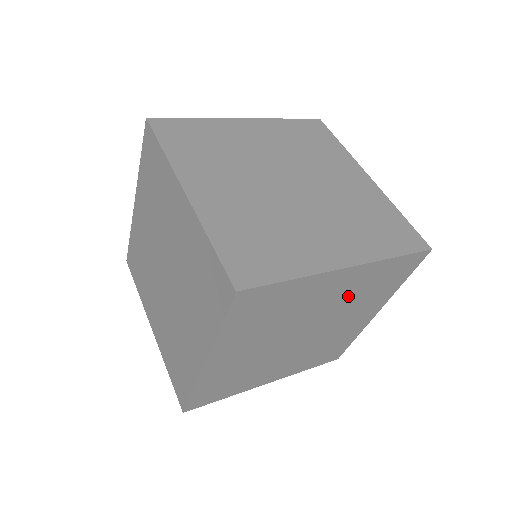
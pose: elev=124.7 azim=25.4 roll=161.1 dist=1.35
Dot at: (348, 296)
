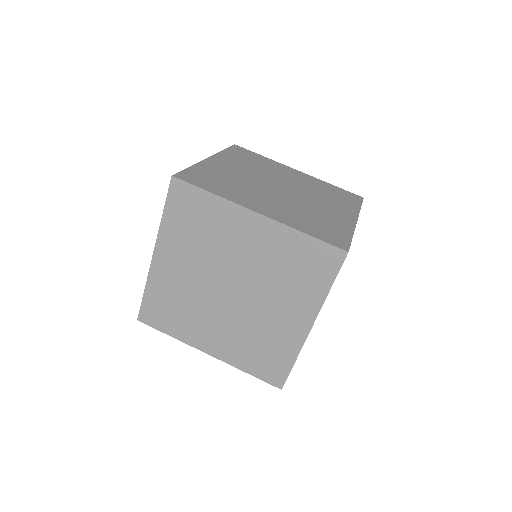
Dot at: (268, 262)
